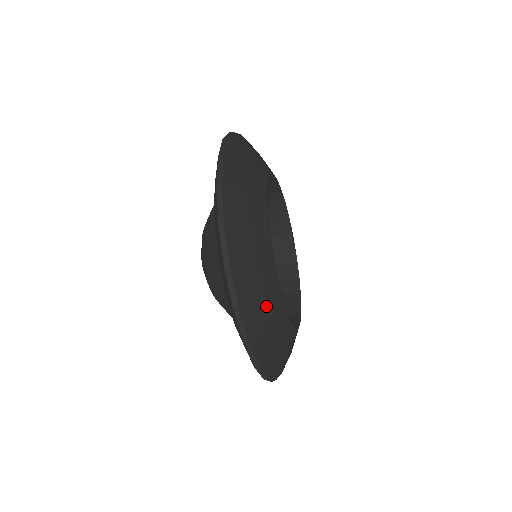
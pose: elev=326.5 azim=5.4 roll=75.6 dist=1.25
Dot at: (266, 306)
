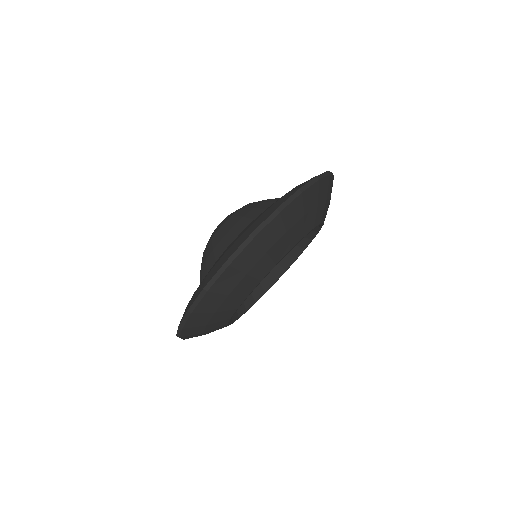
Dot at: (257, 265)
